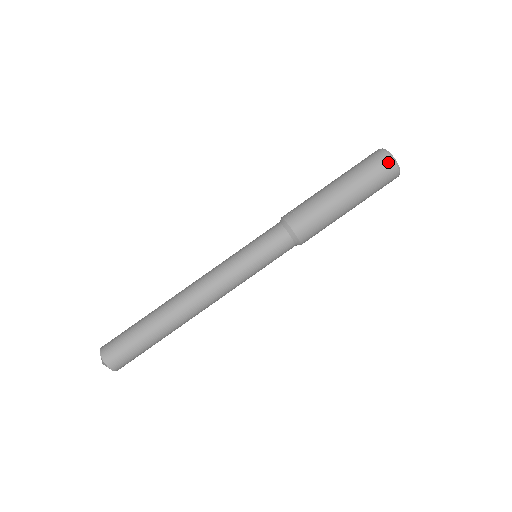
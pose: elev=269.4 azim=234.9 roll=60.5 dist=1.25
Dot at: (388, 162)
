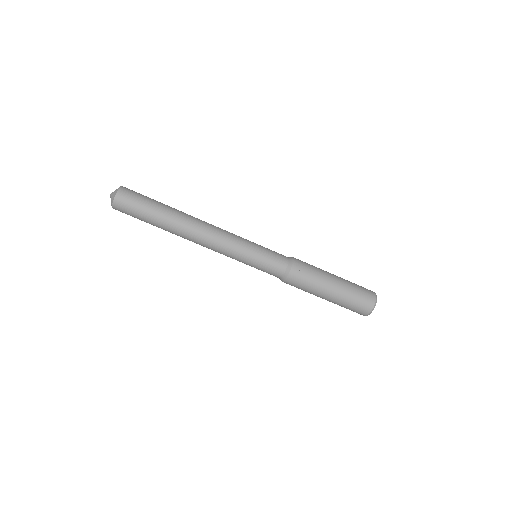
Dot at: (366, 312)
